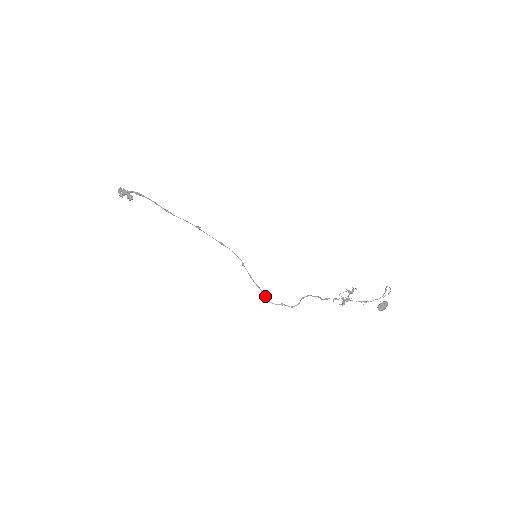
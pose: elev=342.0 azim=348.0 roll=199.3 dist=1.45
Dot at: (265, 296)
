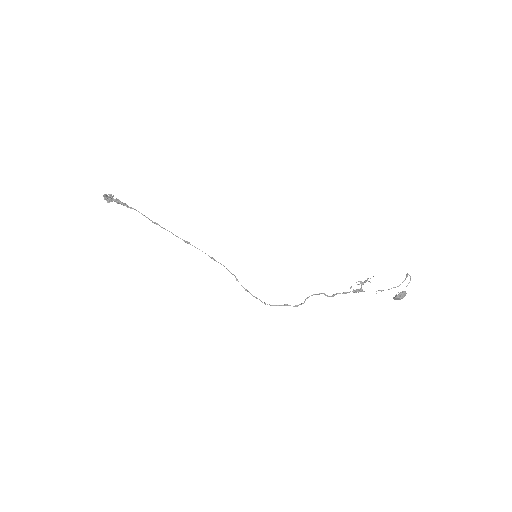
Dot at: (265, 304)
